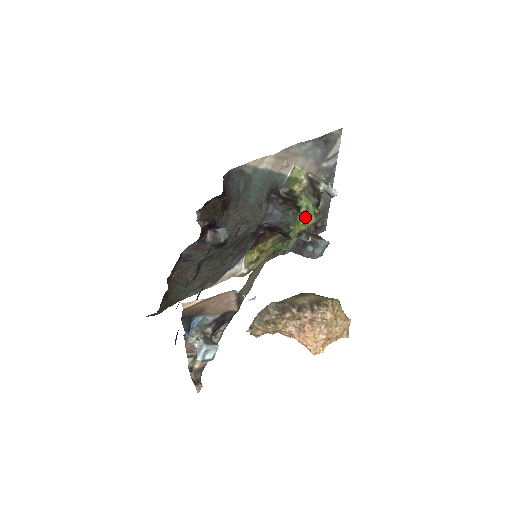
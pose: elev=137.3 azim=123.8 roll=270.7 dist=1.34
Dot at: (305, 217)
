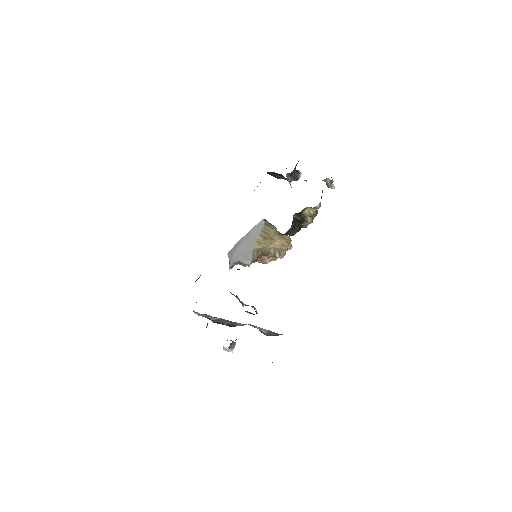
Dot at: occluded
